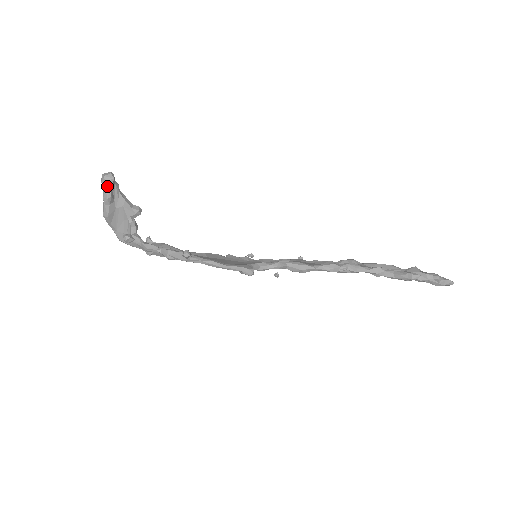
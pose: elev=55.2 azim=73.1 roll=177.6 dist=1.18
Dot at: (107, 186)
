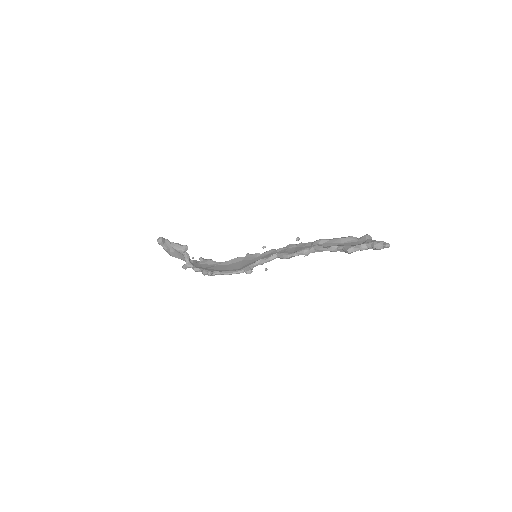
Dot at: (162, 245)
